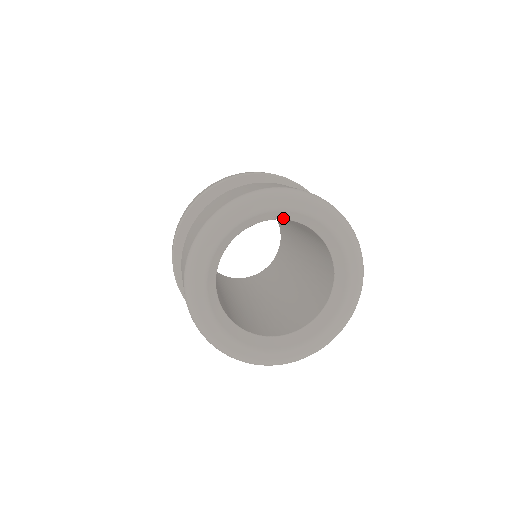
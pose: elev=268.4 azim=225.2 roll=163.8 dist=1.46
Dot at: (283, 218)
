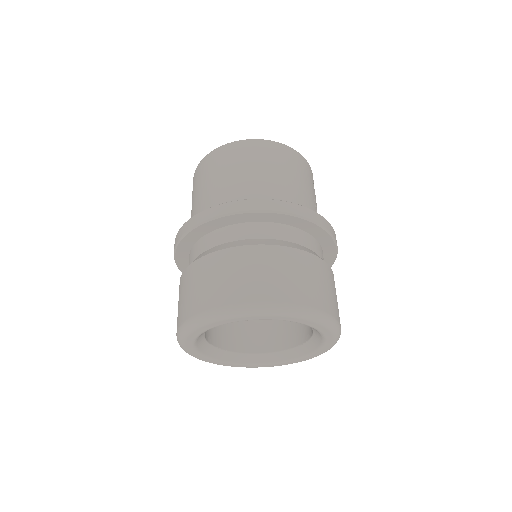
Dot at: occluded
